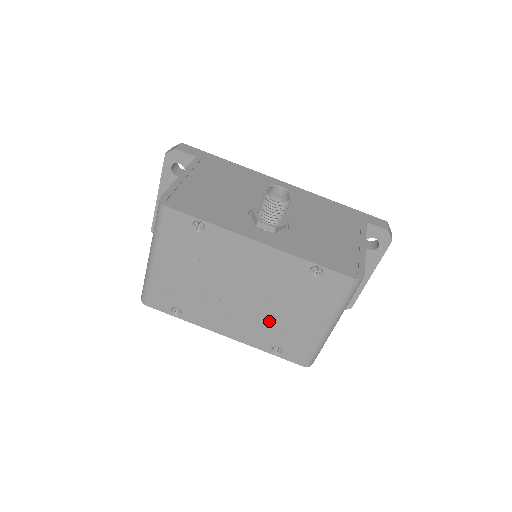
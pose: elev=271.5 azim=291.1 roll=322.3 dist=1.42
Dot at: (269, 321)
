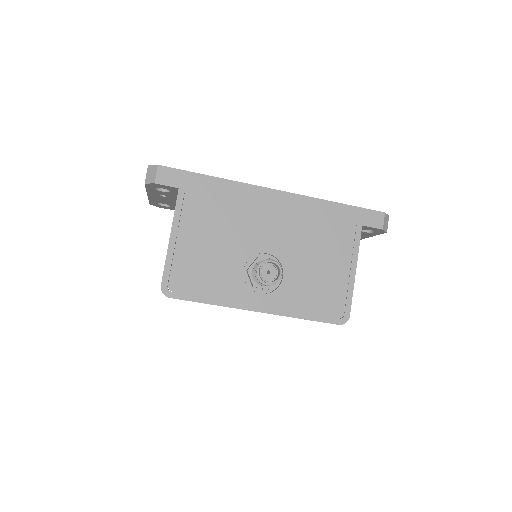
Dot at: occluded
